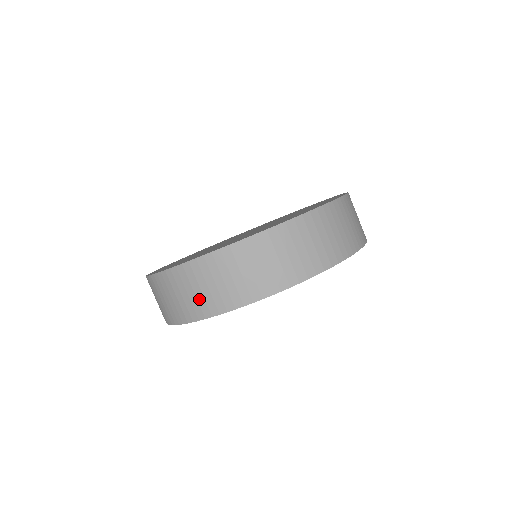
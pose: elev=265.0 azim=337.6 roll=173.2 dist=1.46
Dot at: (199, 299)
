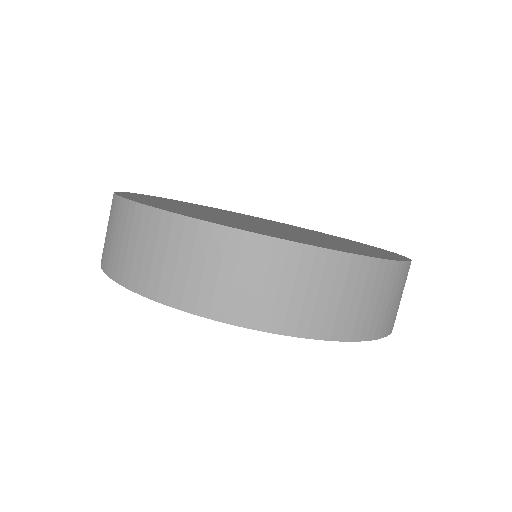
Dot at: (107, 243)
